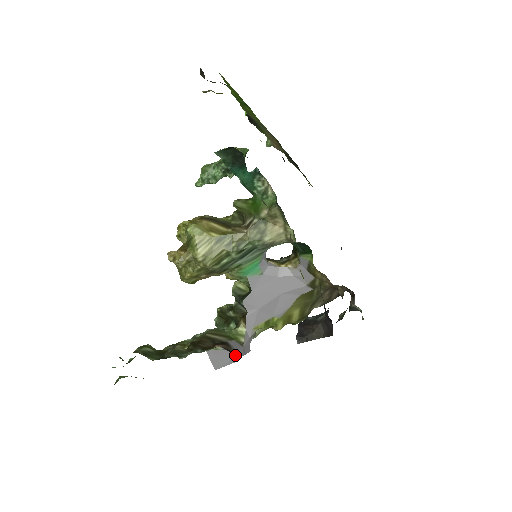
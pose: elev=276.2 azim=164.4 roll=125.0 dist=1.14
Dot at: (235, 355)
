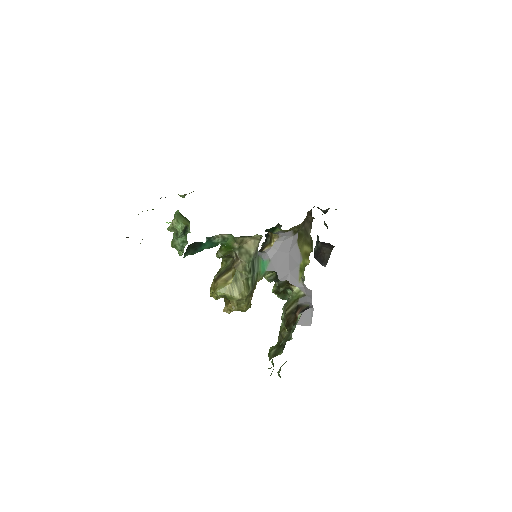
Dot at: (309, 308)
